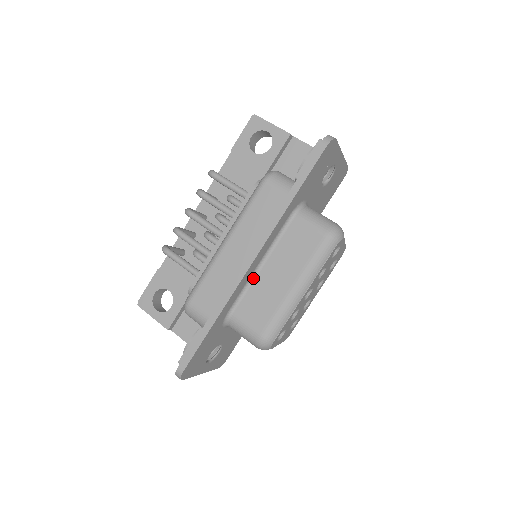
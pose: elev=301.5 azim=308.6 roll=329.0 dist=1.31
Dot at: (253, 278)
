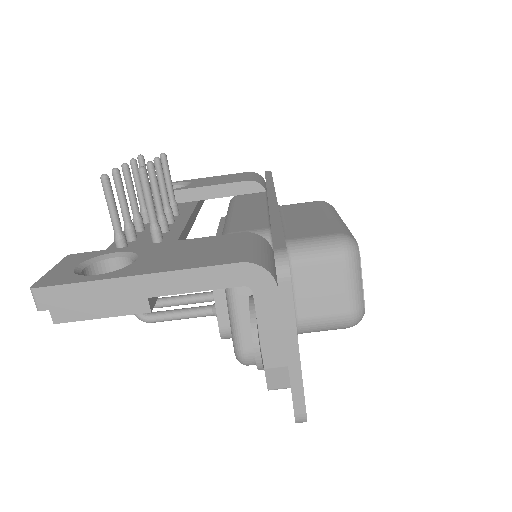
Dot at: occluded
